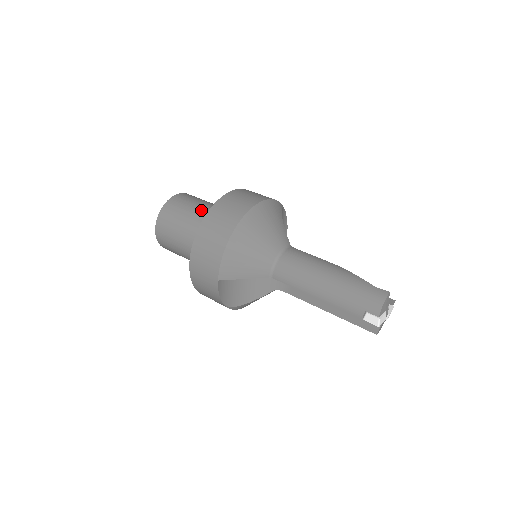
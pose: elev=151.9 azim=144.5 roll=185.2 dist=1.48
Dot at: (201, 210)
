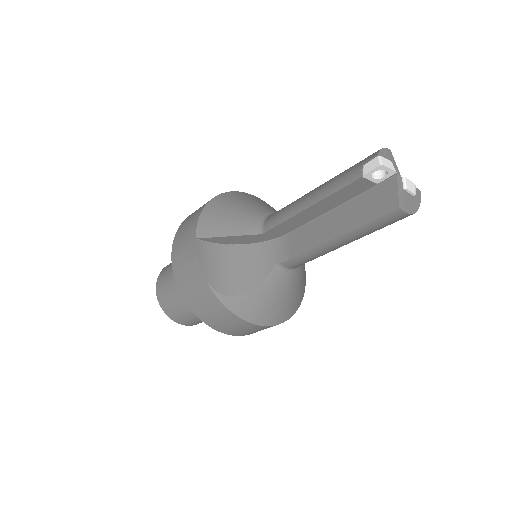
Dot at: occluded
